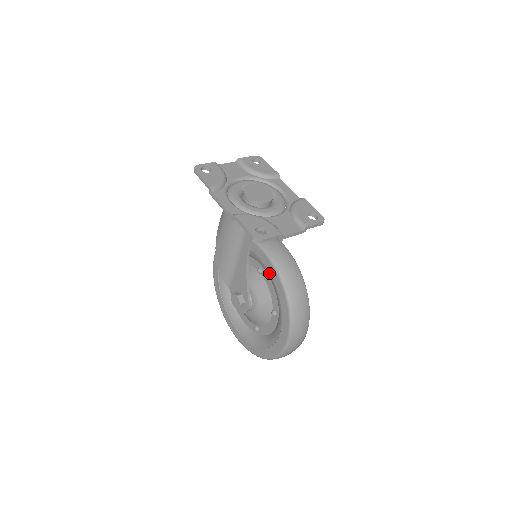
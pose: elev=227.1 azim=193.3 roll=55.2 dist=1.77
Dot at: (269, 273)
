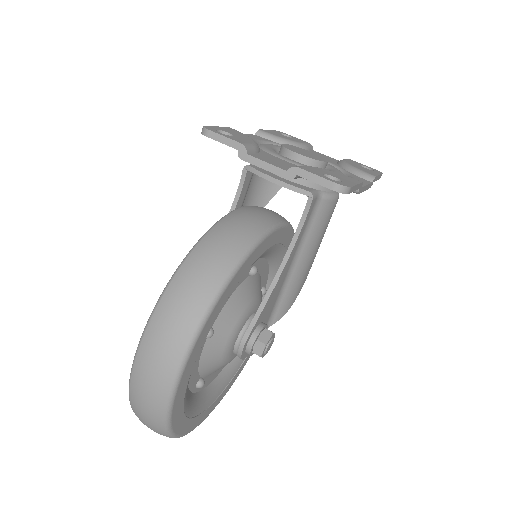
Dot at: occluded
